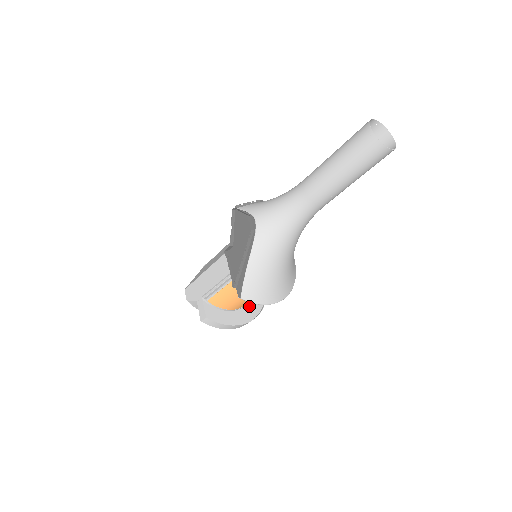
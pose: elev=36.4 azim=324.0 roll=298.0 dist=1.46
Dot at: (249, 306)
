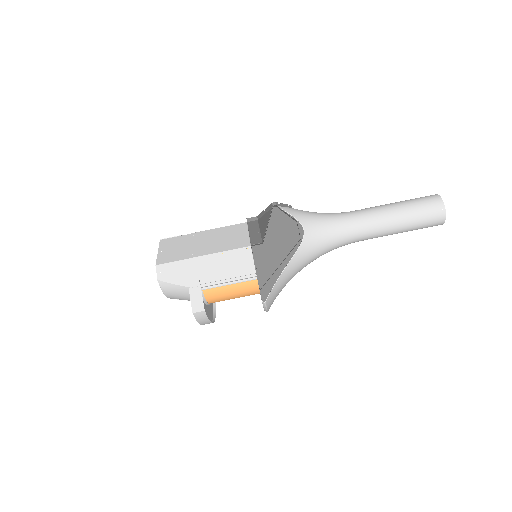
Dot at: occluded
